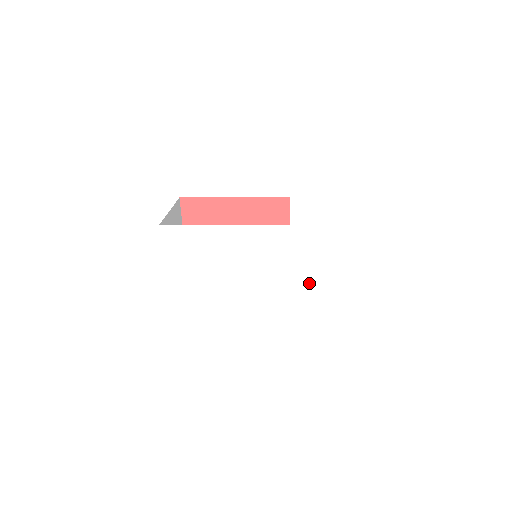
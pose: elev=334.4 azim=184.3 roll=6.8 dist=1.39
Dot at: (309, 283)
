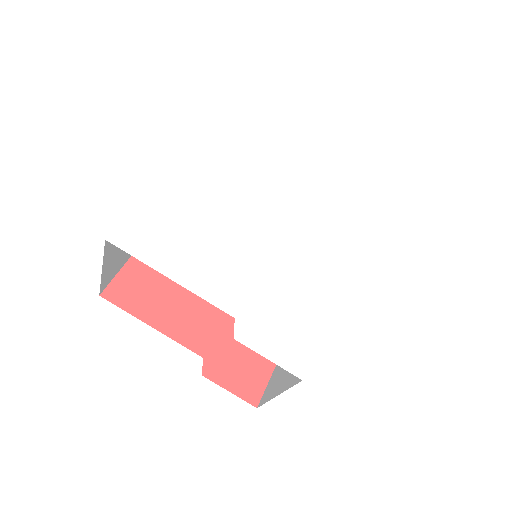
Dot at: (331, 283)
